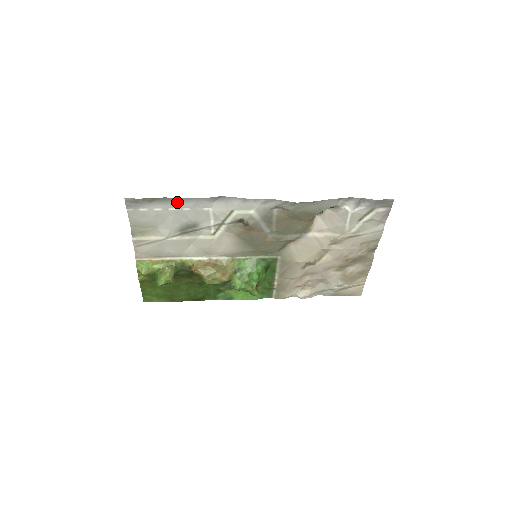
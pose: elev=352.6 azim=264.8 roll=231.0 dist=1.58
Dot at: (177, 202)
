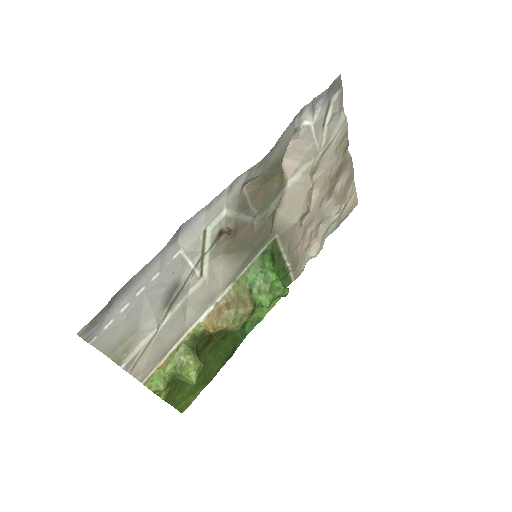
Dot at: (139, 279)
